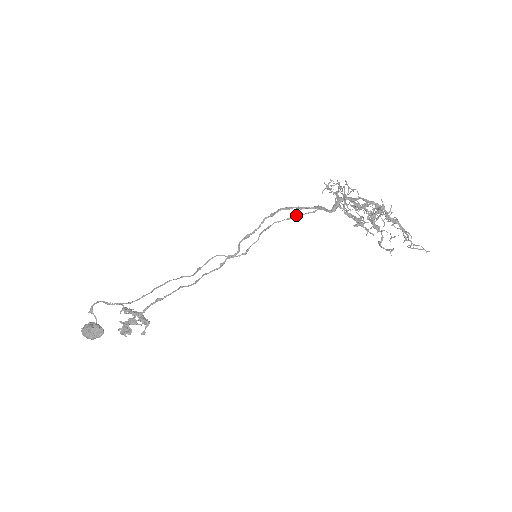
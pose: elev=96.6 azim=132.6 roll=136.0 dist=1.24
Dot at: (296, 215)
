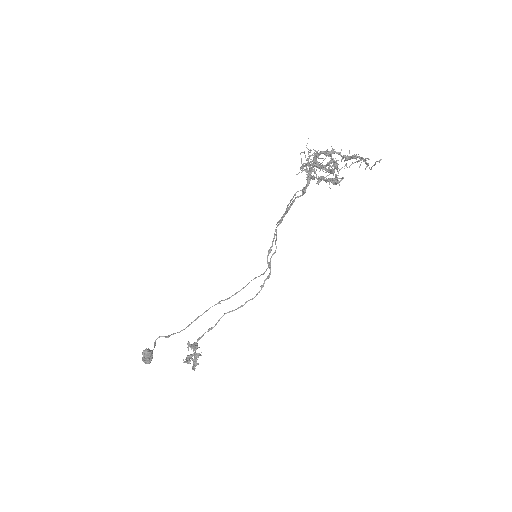
Dot at: (286, 208)
